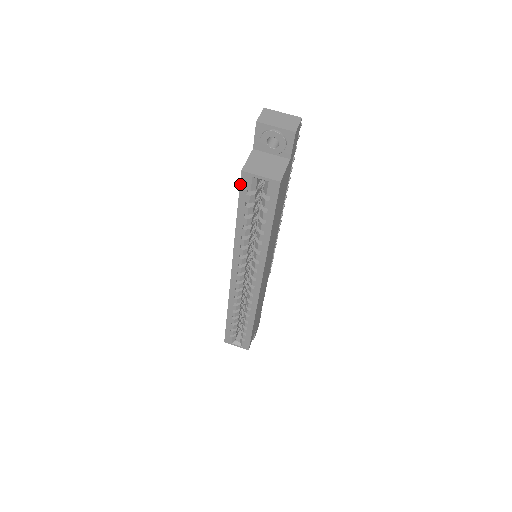
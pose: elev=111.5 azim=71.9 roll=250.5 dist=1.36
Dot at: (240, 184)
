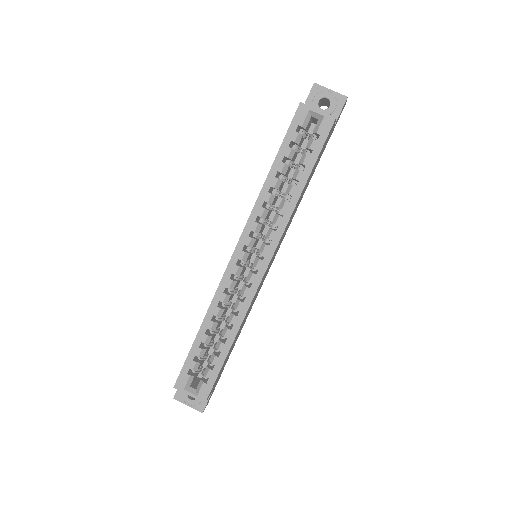
Dot at: (293, 118)
